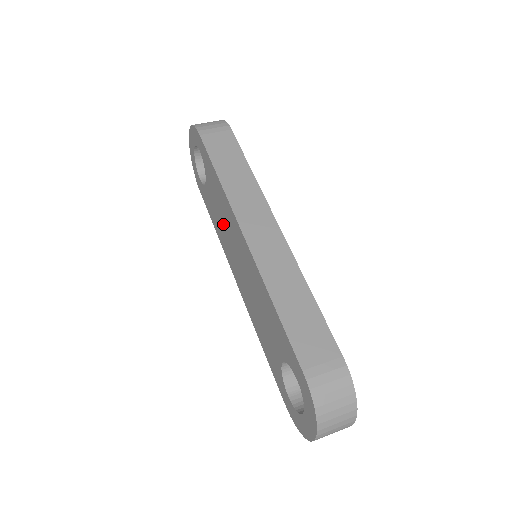
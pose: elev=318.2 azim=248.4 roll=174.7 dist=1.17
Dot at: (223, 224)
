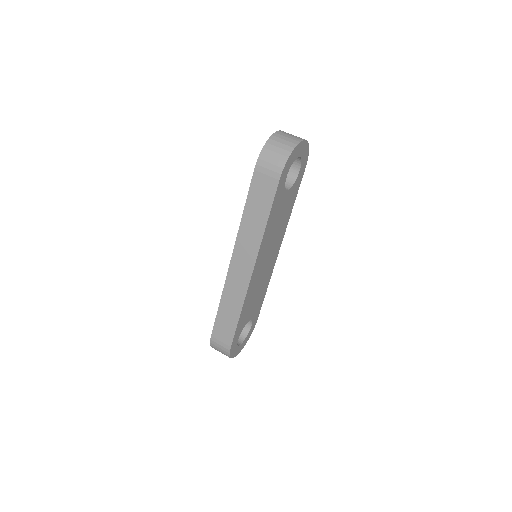
Dot at: occluded
